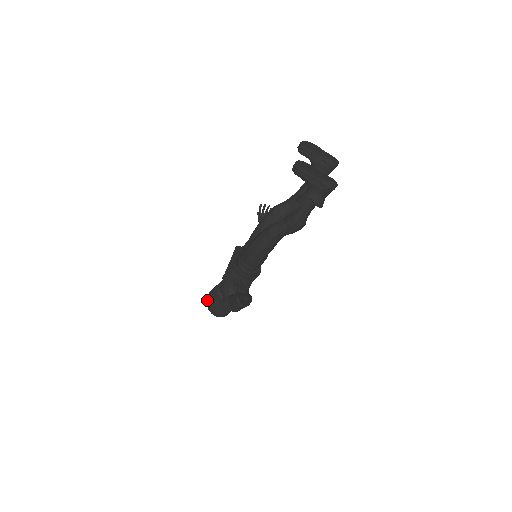
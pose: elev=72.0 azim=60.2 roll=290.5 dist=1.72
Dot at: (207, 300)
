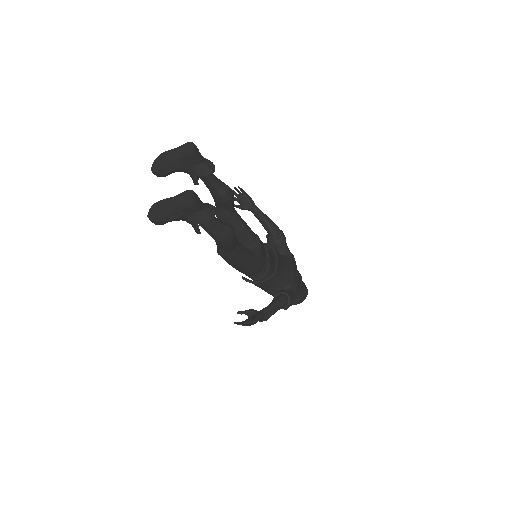
Dot at: occluded
